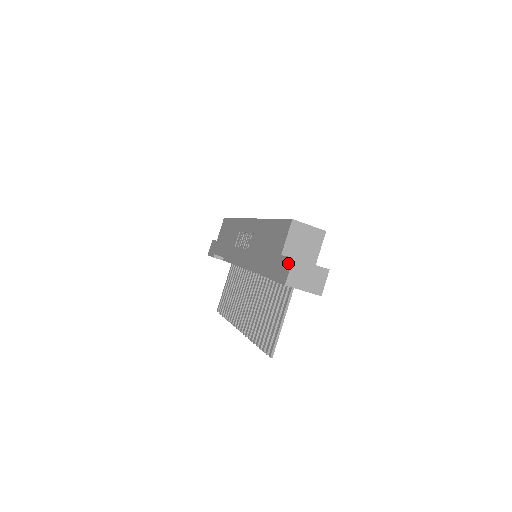
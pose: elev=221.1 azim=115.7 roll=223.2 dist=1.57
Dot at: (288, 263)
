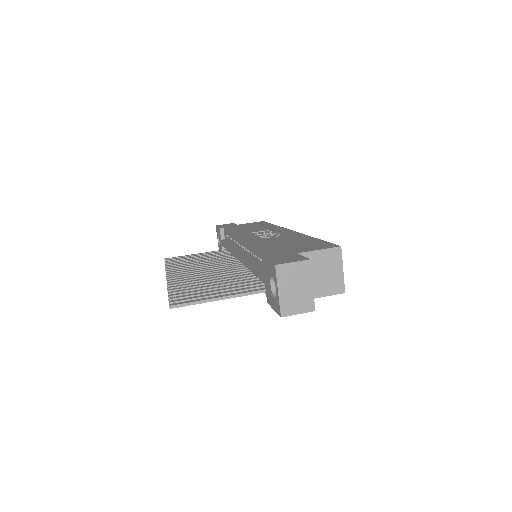
Dot at: (299, 258)
